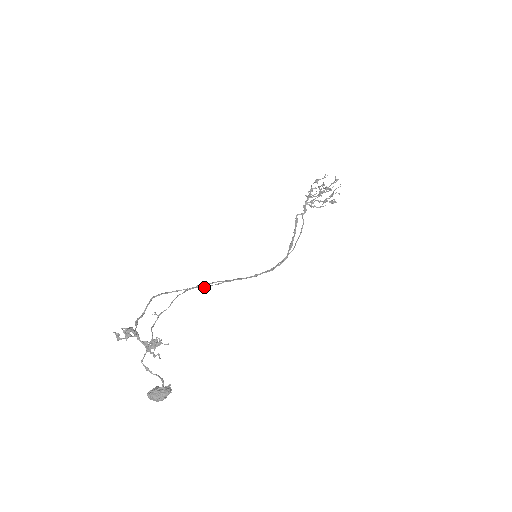
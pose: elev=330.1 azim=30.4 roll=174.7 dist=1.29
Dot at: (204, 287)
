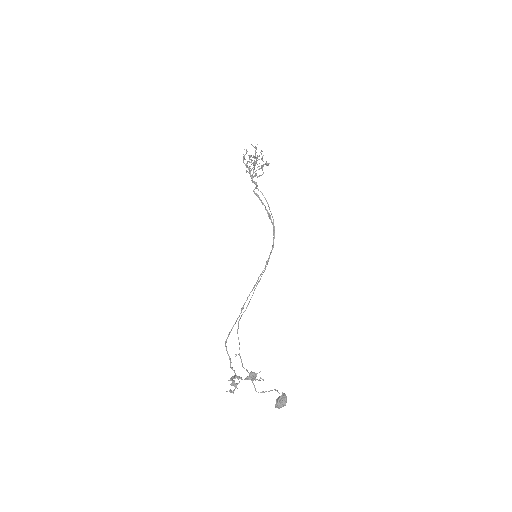
Dot at: occluded
